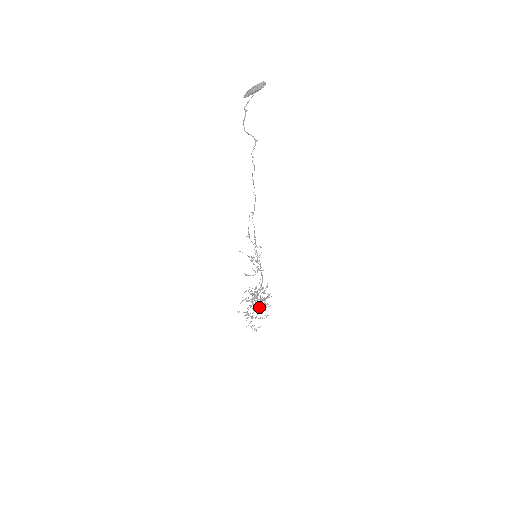
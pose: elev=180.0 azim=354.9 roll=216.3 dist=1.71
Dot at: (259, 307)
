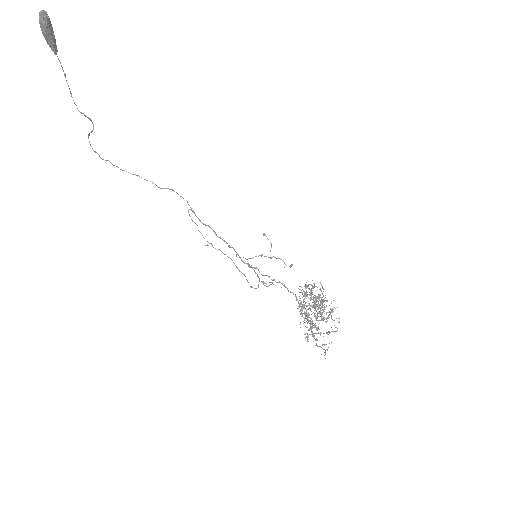
Dot at: (317, 318)
